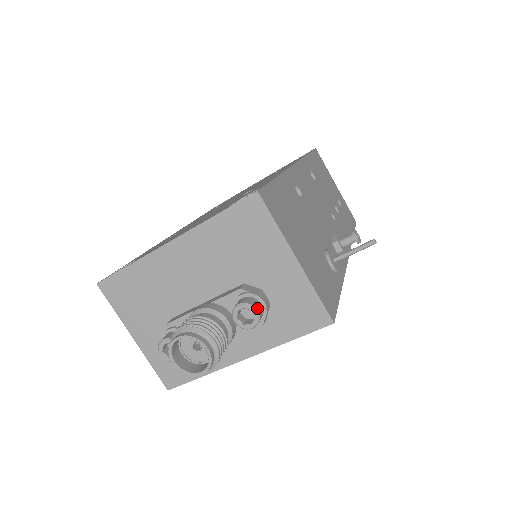
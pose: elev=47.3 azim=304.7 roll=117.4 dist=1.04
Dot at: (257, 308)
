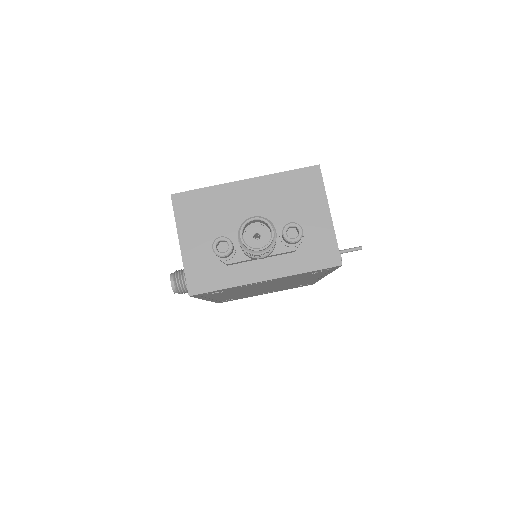
Dot at: (302, 229)
